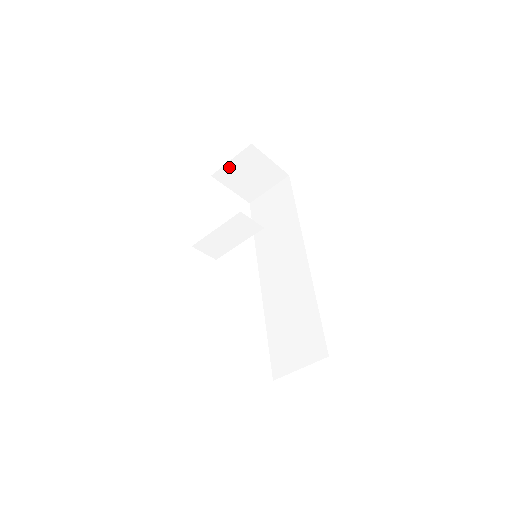
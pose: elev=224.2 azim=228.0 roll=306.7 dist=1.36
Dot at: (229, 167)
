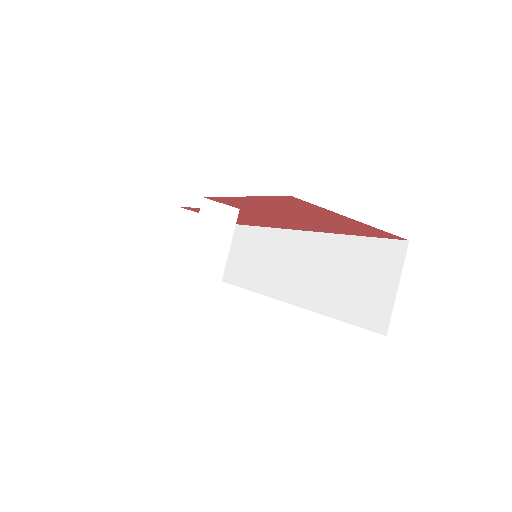
Dot at: (175, 247)
